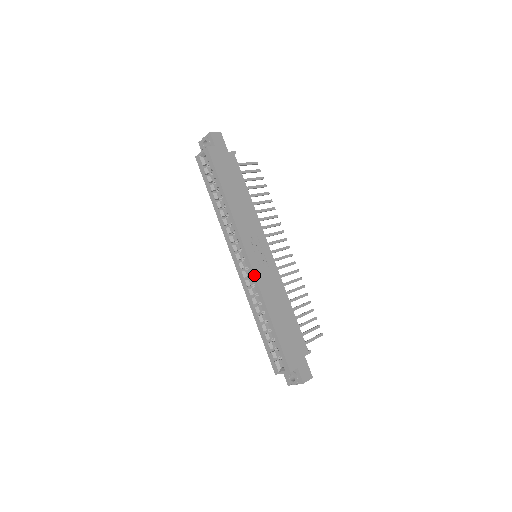
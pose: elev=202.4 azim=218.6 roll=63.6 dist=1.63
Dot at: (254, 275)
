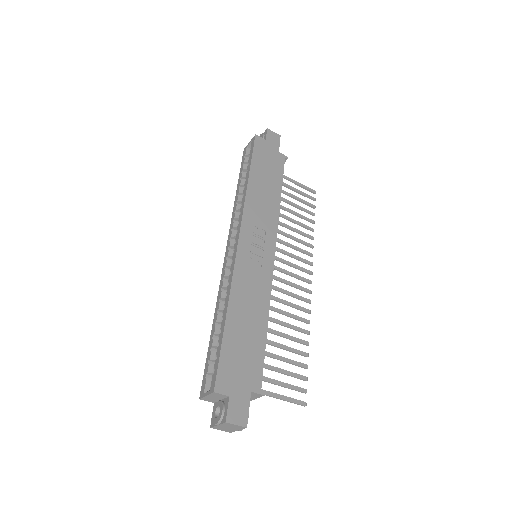
Dot at: (235, 259)
